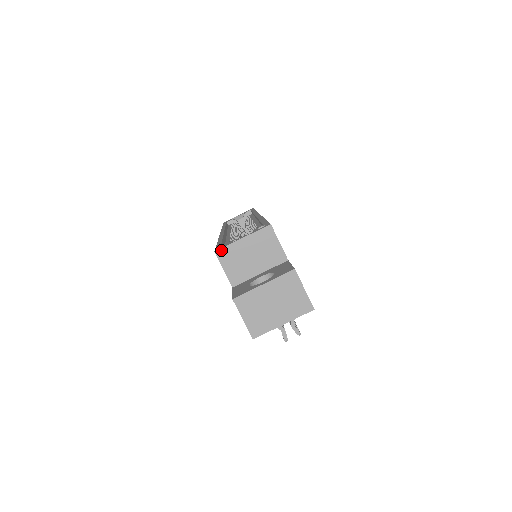
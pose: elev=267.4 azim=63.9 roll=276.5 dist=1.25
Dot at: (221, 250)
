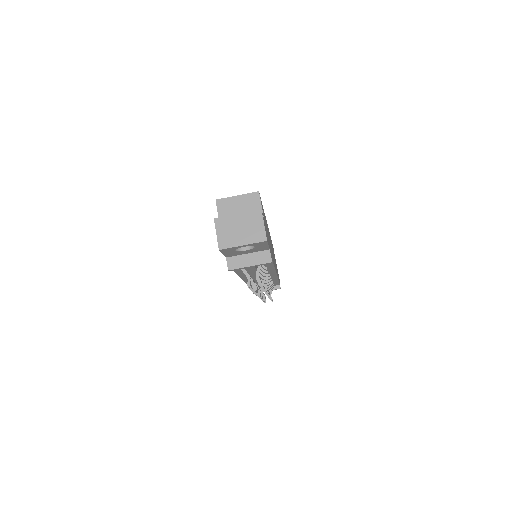
Dot at: (220, 200)
